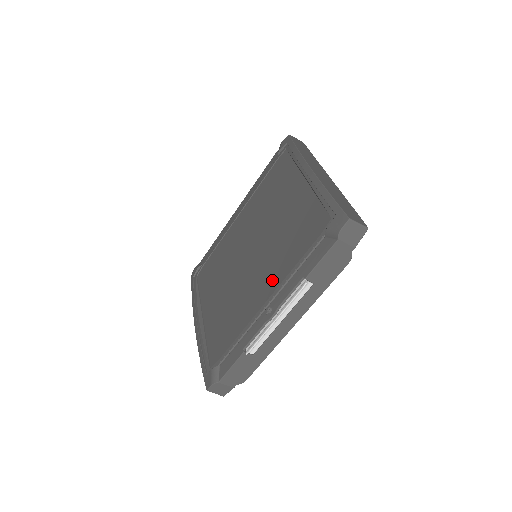
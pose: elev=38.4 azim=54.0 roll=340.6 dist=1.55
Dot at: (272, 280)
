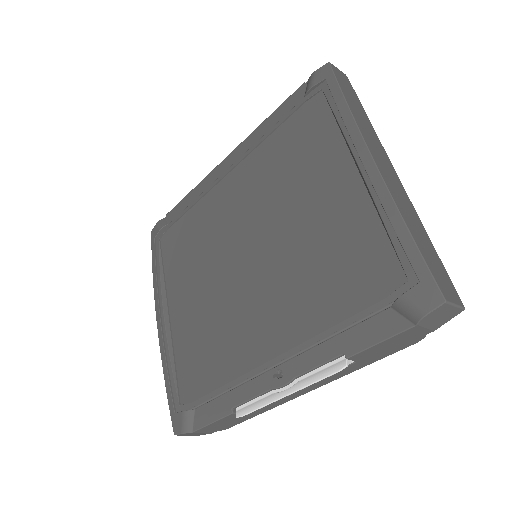
Dot at: (286, 326)
